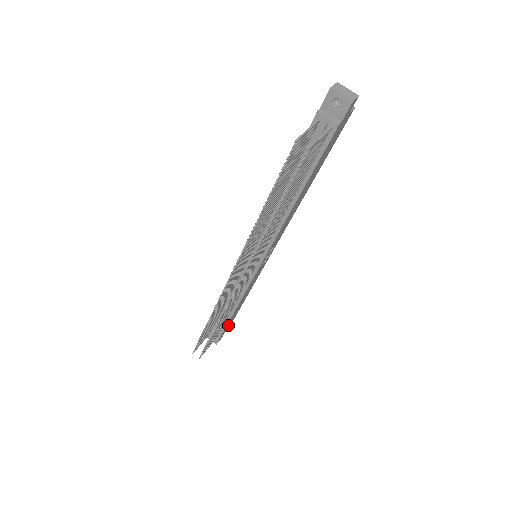
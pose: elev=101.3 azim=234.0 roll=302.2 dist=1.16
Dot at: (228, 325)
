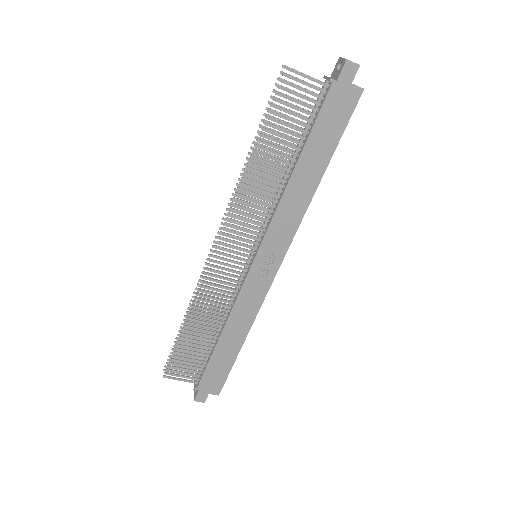
Dot at: (214, 375)
